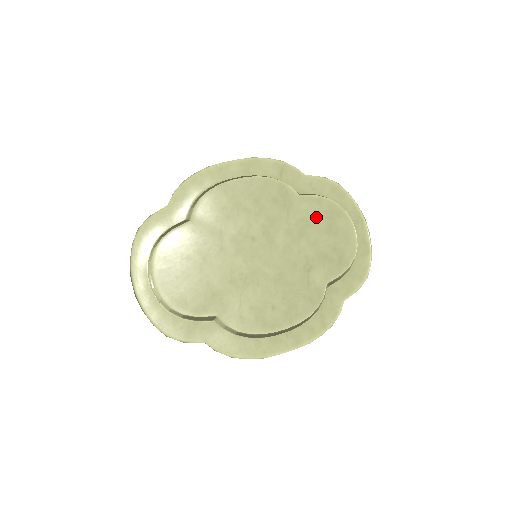
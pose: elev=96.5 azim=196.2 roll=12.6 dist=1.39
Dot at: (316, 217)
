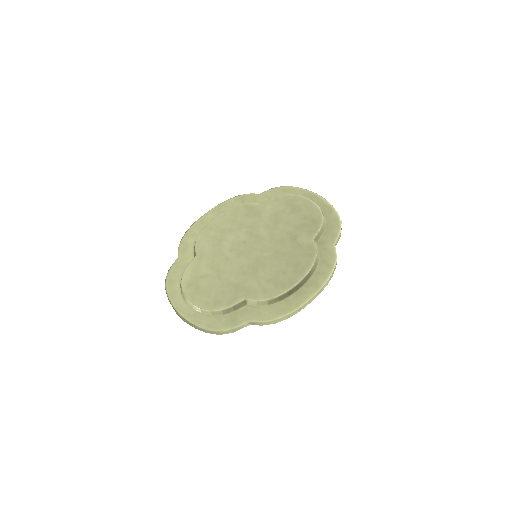
Dot at: (280, 209)
